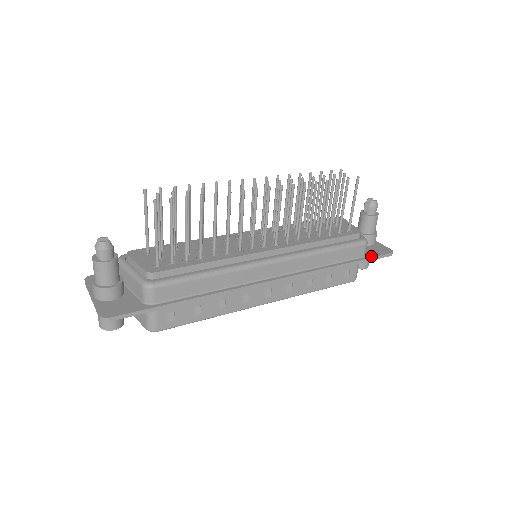
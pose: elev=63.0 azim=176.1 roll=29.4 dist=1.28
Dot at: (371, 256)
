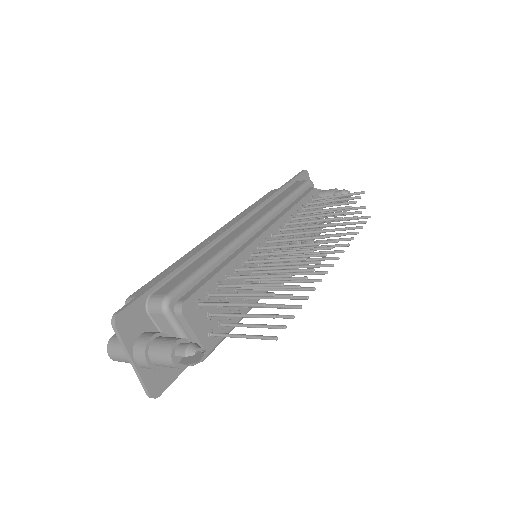
Dot at: occluded
